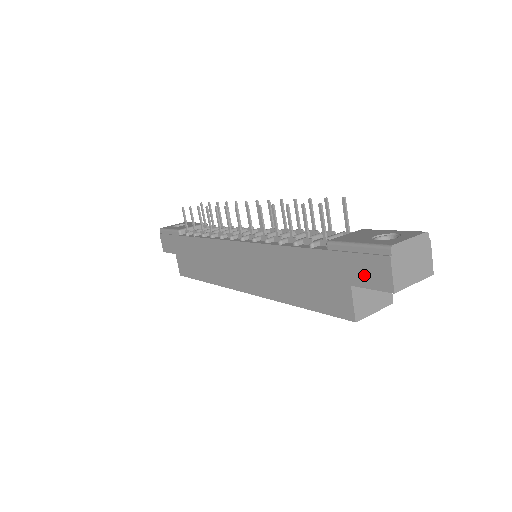
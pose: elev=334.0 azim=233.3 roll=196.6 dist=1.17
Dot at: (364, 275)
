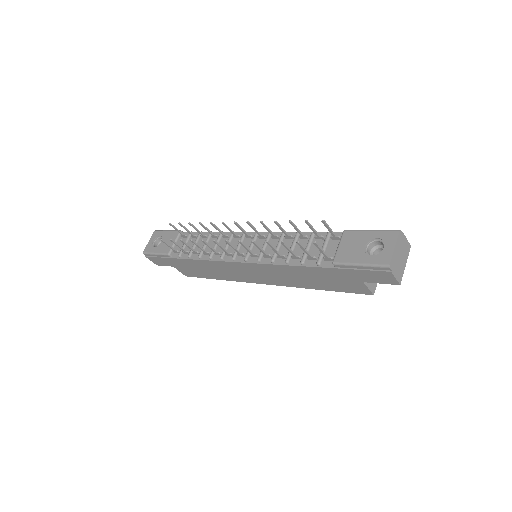
Dot at: (373, 278)
